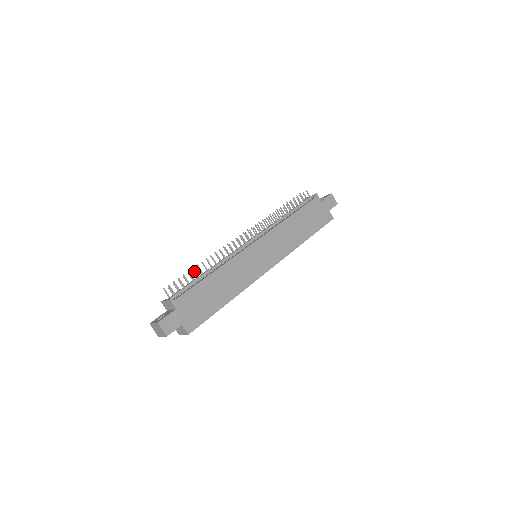
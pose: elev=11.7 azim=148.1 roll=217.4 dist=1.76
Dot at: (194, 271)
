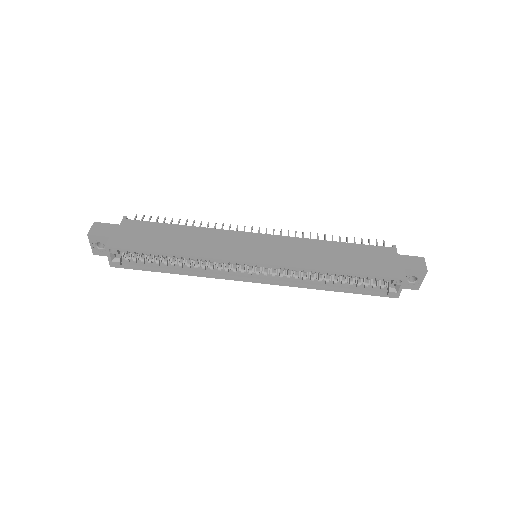
Dot at: (172, 219)
